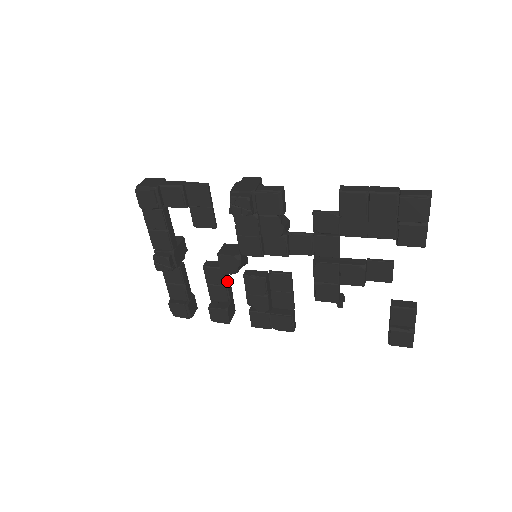
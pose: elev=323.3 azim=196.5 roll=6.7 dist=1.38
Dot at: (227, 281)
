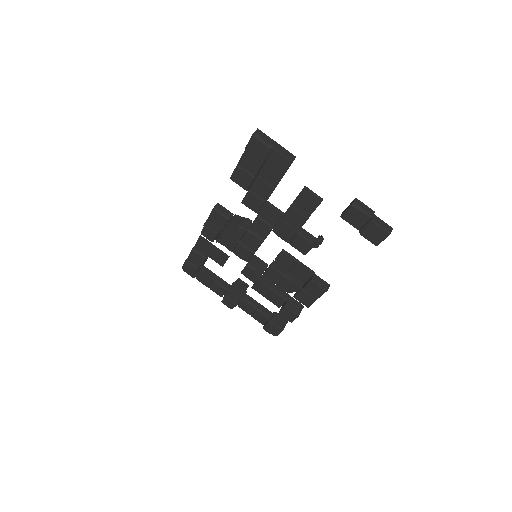
Dot at: (271, 287)
